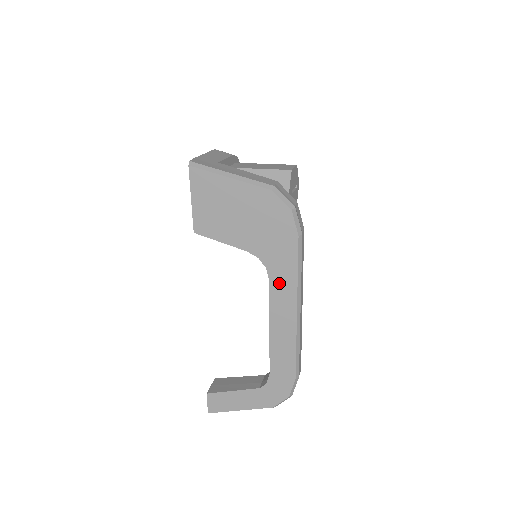
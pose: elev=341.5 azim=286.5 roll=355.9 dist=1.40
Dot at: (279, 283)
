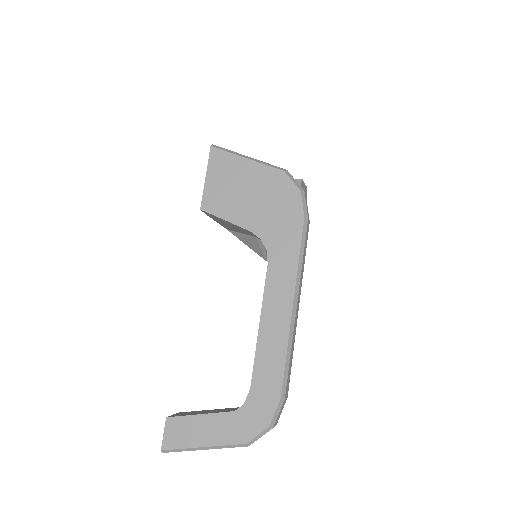
Dot at: (278, 268)
